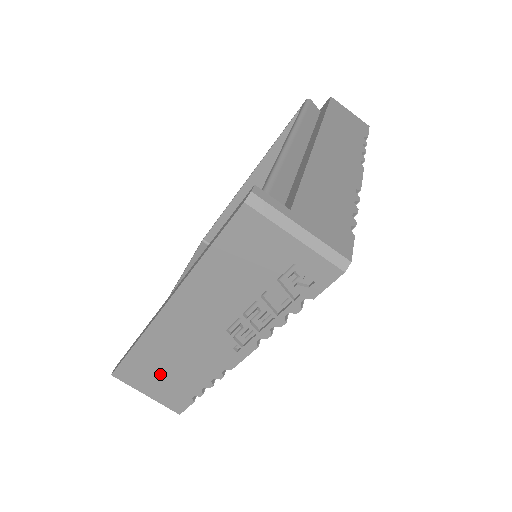
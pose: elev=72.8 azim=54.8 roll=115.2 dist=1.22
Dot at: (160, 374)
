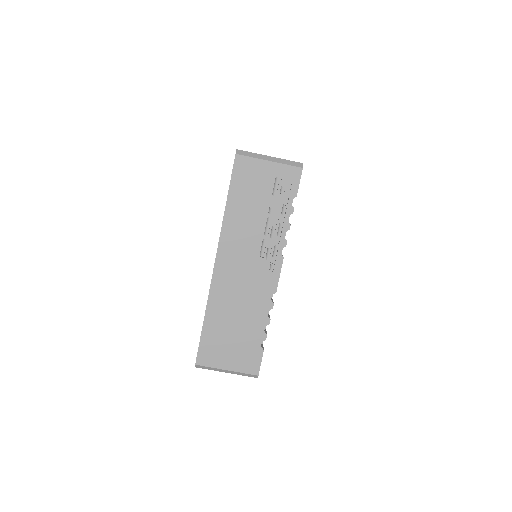
Dot at: (231, 335)
